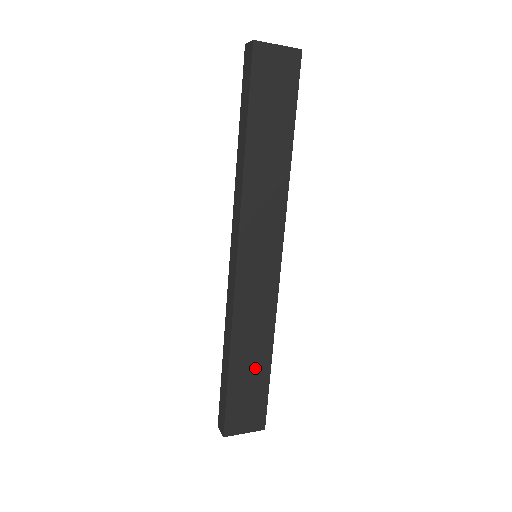
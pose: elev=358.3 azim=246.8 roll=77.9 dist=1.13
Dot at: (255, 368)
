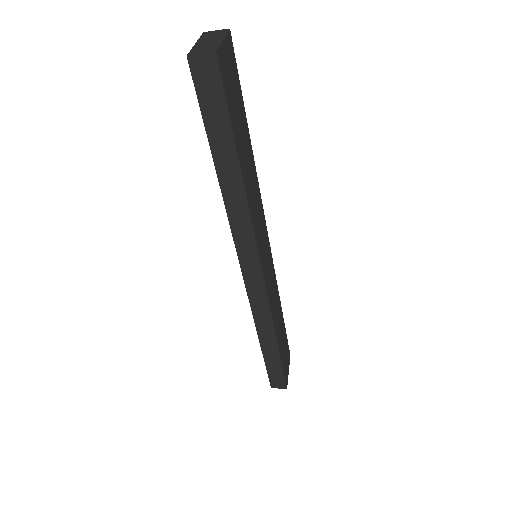
Dot at: (281, 329)
